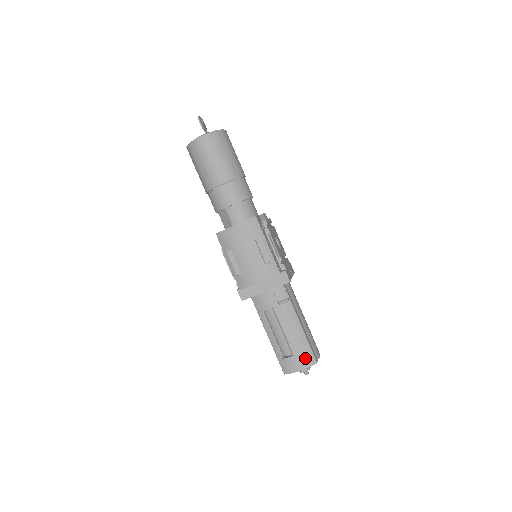
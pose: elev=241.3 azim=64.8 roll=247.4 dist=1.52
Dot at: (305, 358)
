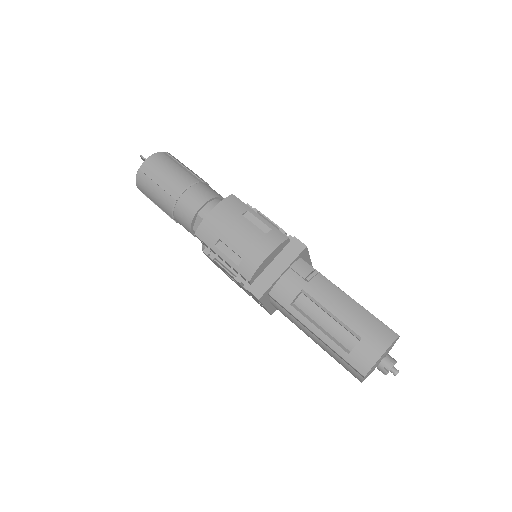
Dot at: (379, 334)
